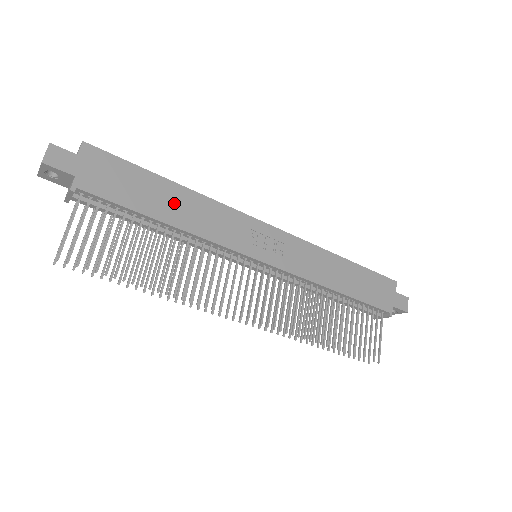
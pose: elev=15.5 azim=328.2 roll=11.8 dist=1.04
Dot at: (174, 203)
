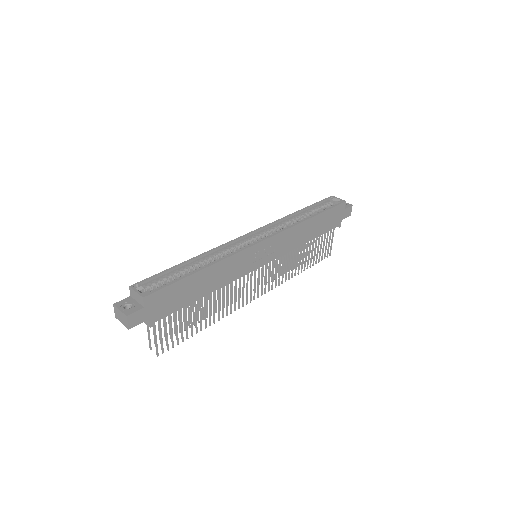
Dot at: (207, 281)
